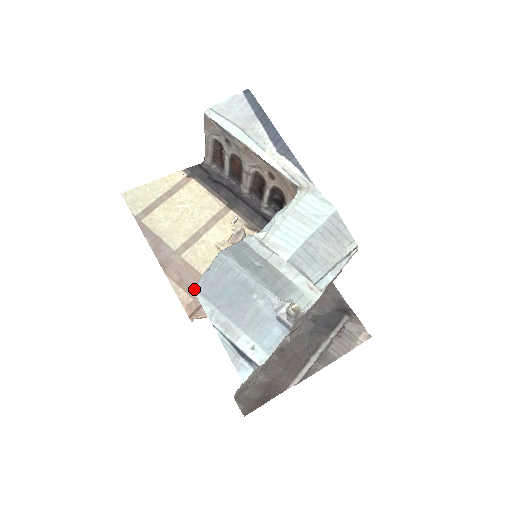
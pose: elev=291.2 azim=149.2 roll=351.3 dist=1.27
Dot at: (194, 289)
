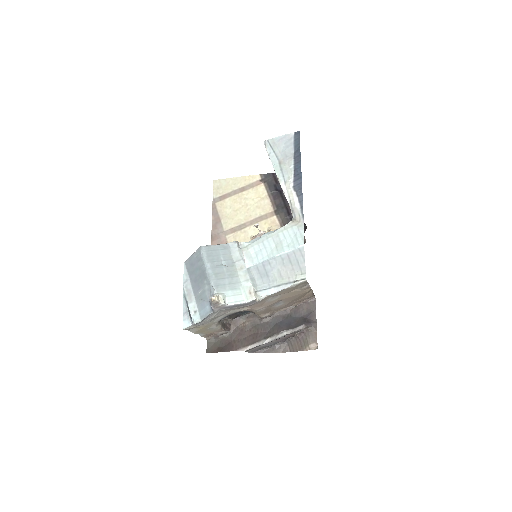
Dot at: (185, 262)
